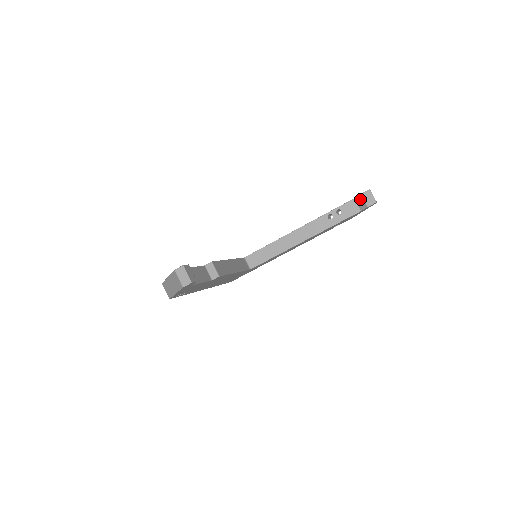
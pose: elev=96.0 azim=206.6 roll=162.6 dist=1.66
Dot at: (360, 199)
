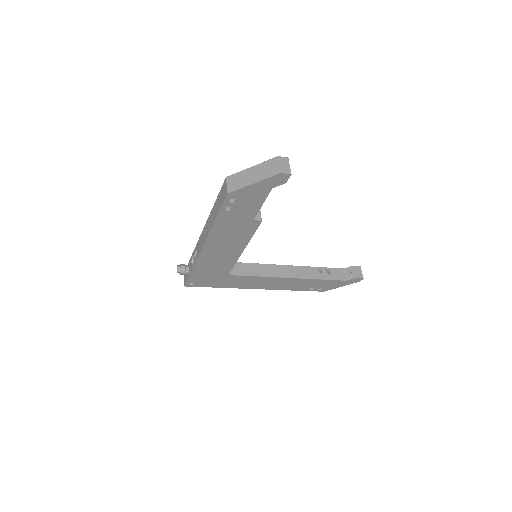
Dot at: (350, 270)
